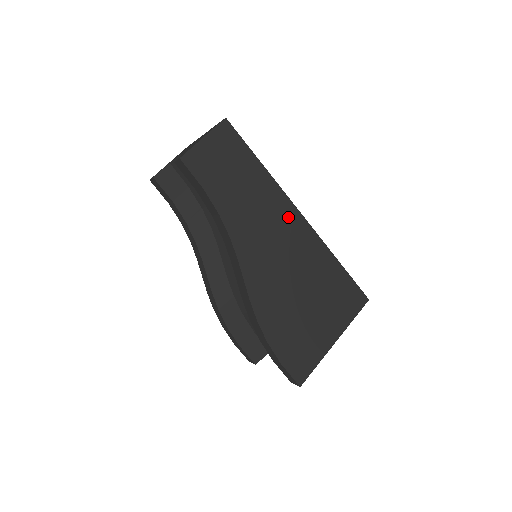
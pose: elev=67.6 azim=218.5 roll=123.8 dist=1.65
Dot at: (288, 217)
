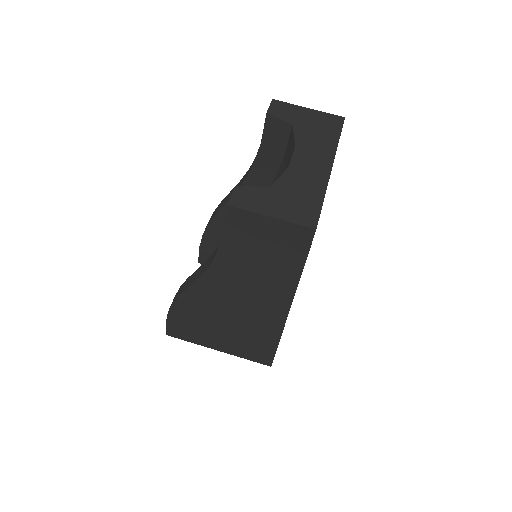
Dot at: (274, 305)
